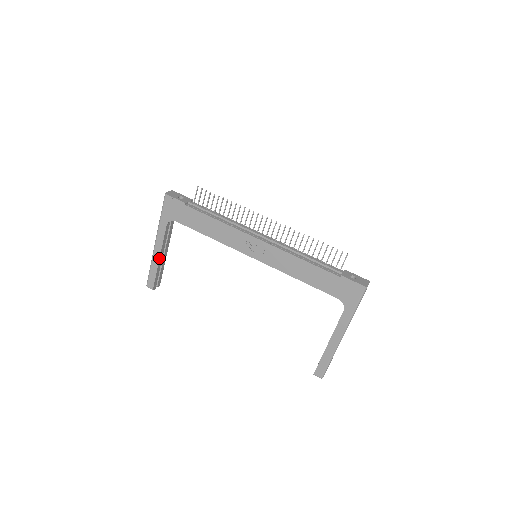
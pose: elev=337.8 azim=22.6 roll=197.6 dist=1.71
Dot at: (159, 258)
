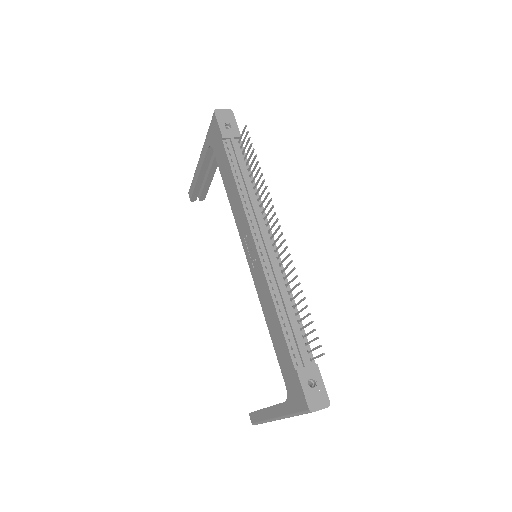
Dot at: (198, 176)
